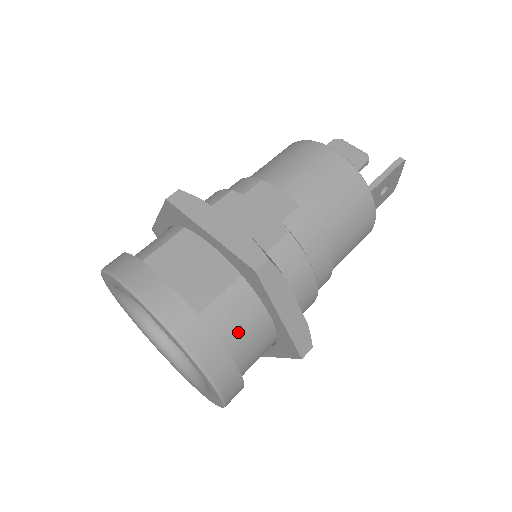
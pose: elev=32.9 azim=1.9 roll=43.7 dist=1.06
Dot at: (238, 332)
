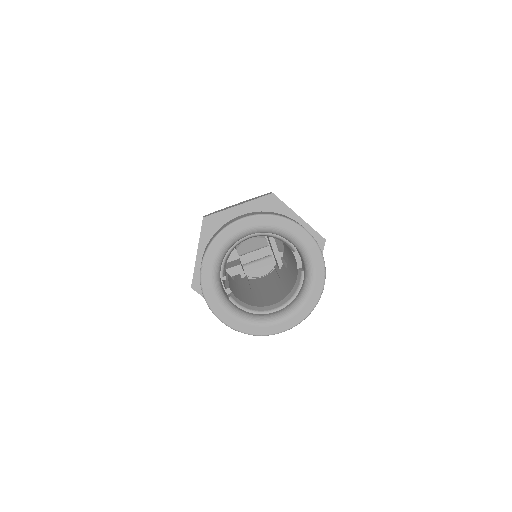
Dot at: occluded
